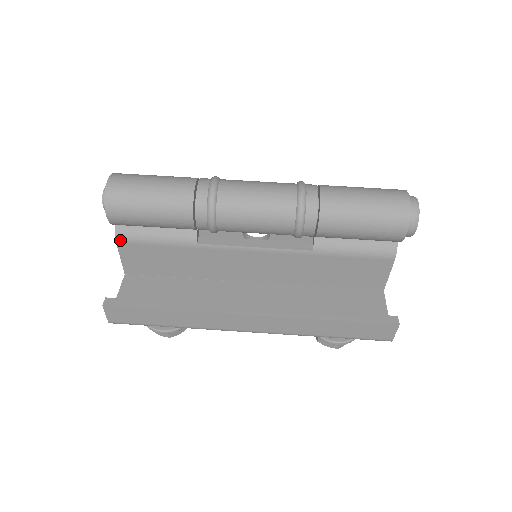
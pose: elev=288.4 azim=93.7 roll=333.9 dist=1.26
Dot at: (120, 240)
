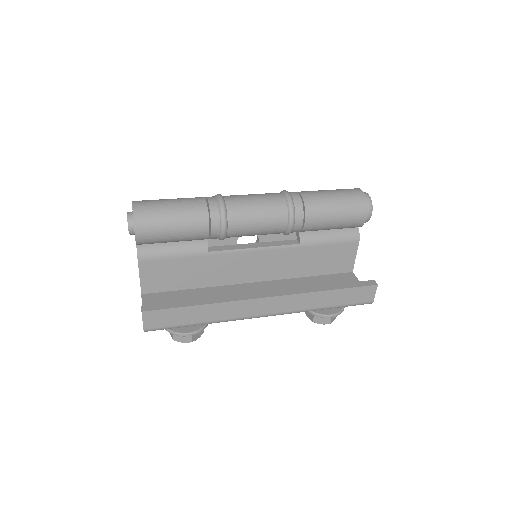
Dot at: (142, 259)
